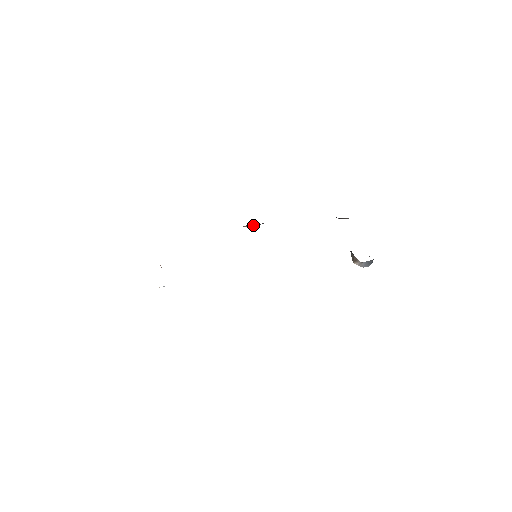
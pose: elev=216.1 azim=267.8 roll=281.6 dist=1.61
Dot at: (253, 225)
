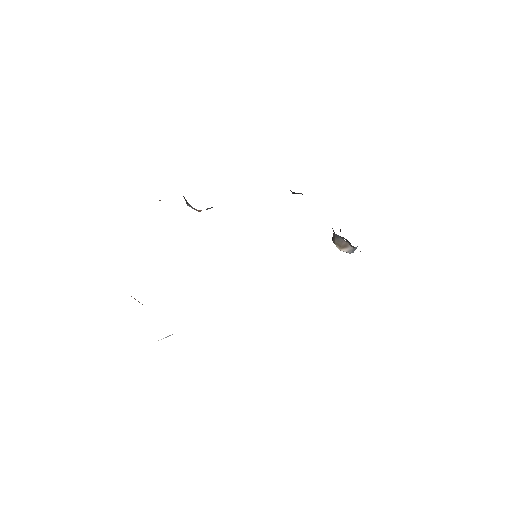
Dot at: (208, 208)
